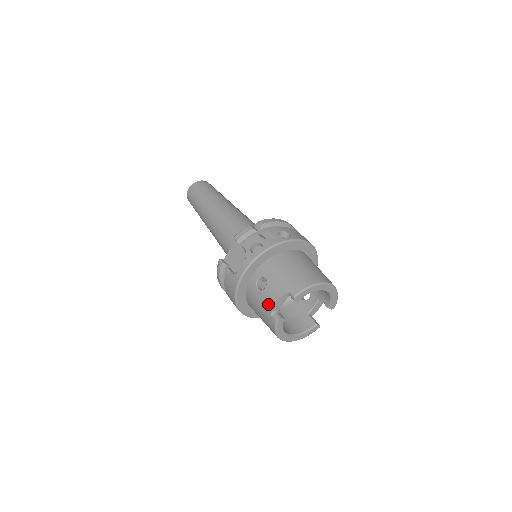
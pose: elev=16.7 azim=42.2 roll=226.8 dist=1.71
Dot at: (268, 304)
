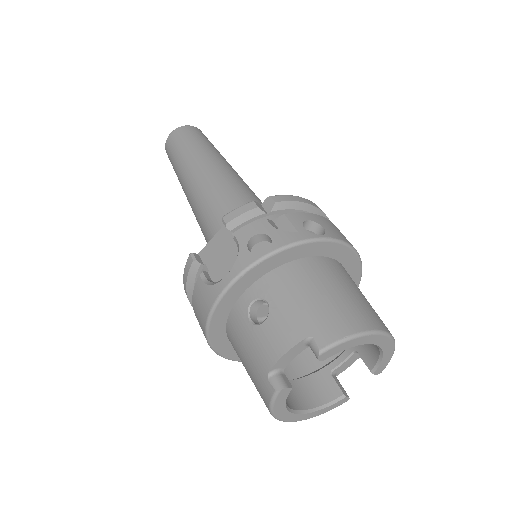
Dot at: (265, 354)
